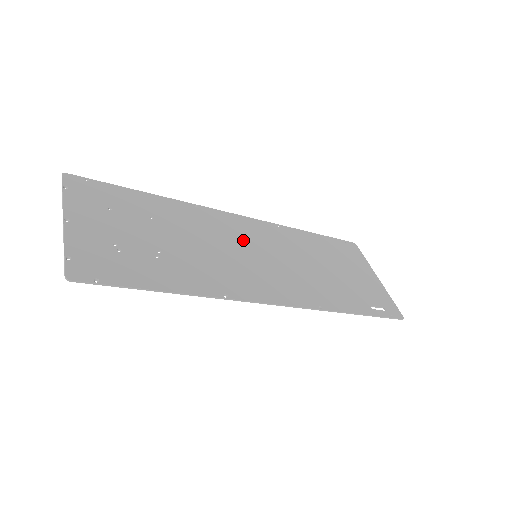
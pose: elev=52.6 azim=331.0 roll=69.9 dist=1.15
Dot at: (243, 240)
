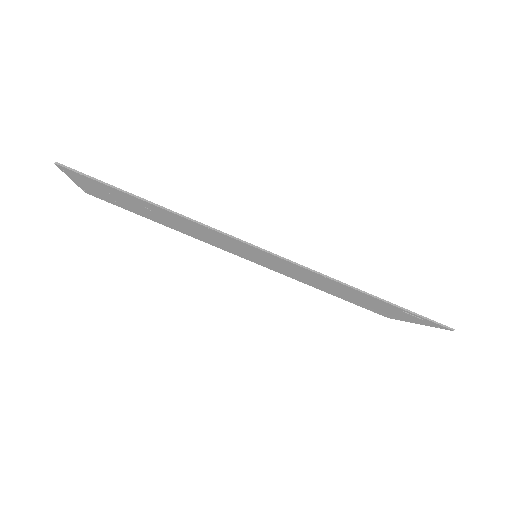
Dot at: occluded
